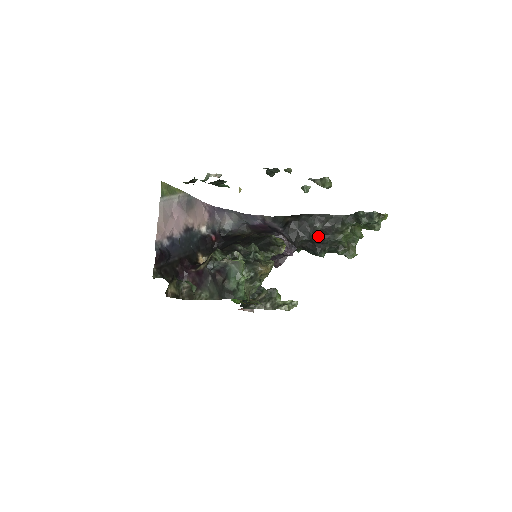
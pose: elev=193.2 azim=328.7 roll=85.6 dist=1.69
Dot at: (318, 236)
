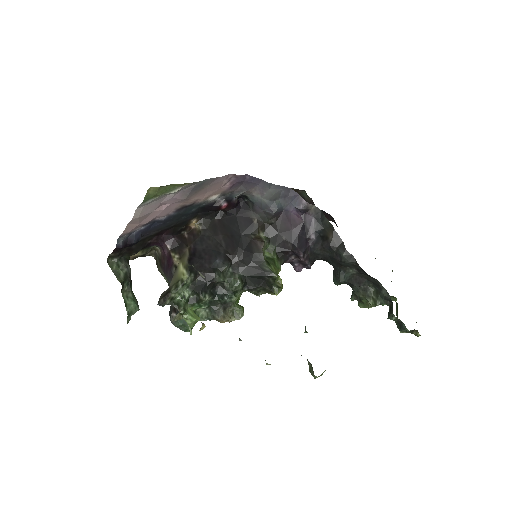
Dot at: (340, 281)
